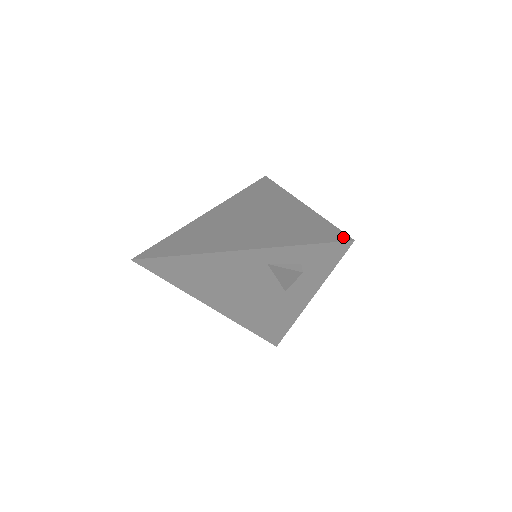
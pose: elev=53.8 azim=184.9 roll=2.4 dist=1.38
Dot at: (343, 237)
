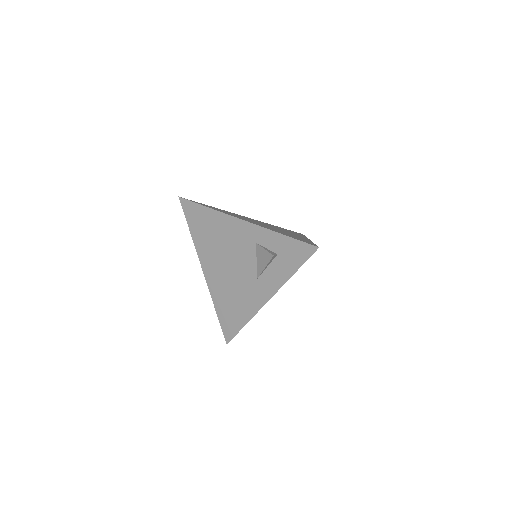
Dot at: (314, 245)
